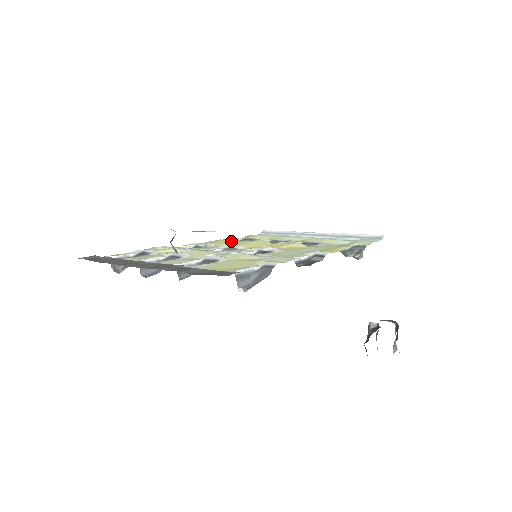
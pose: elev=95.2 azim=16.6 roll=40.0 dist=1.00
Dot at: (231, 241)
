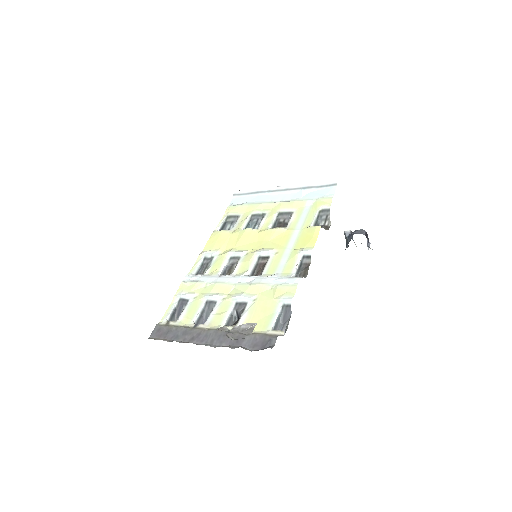
Dot at: (225, 237)
